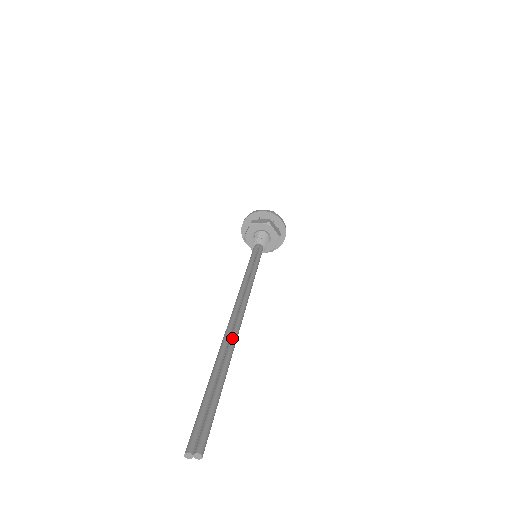
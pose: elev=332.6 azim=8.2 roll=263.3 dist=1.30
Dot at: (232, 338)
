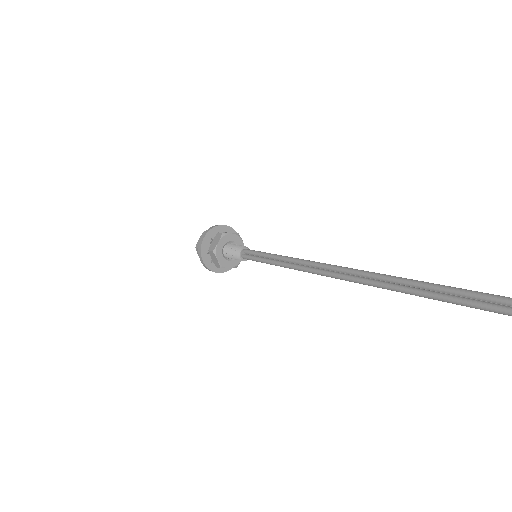
Dot at: (375, 275)
